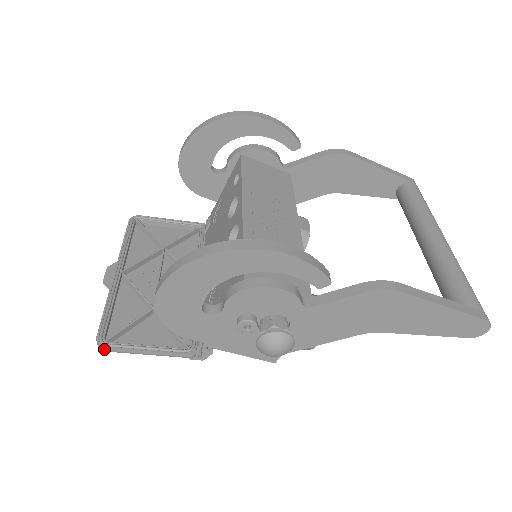
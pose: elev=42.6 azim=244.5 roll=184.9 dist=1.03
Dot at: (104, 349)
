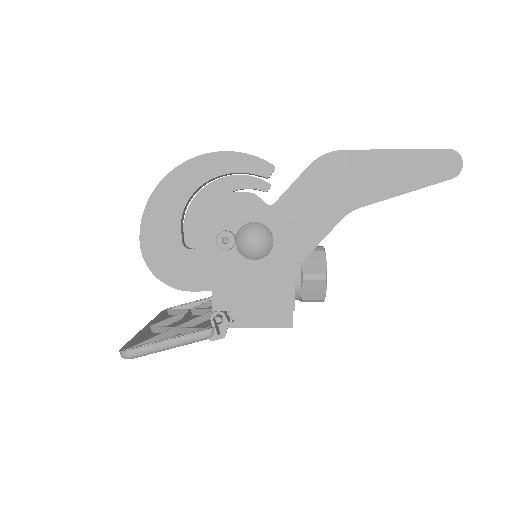
Dot at: (126, 354)
